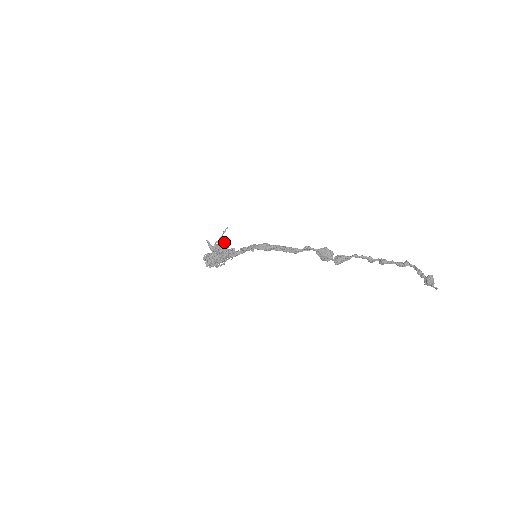
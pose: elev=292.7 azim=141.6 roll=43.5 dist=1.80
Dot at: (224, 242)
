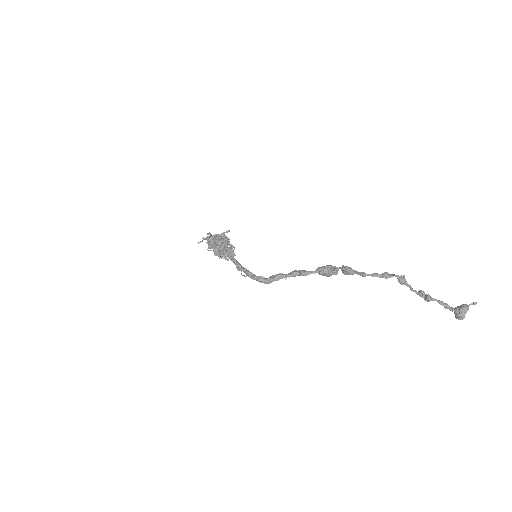
Dot at: (215, 241)
